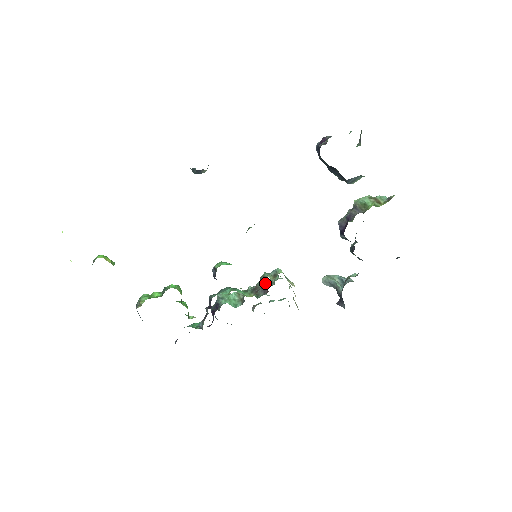
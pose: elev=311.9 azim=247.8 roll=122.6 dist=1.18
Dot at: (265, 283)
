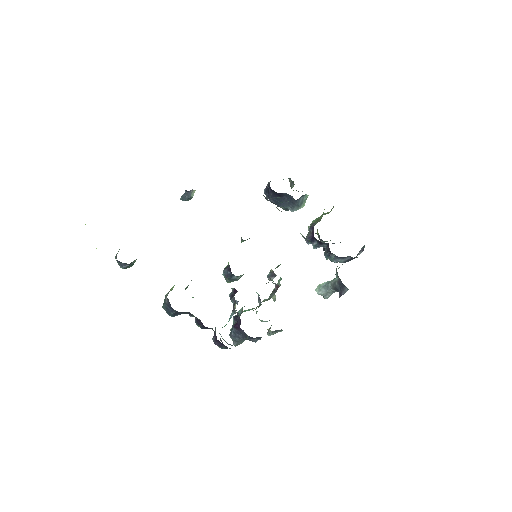
Dot at: occluded
